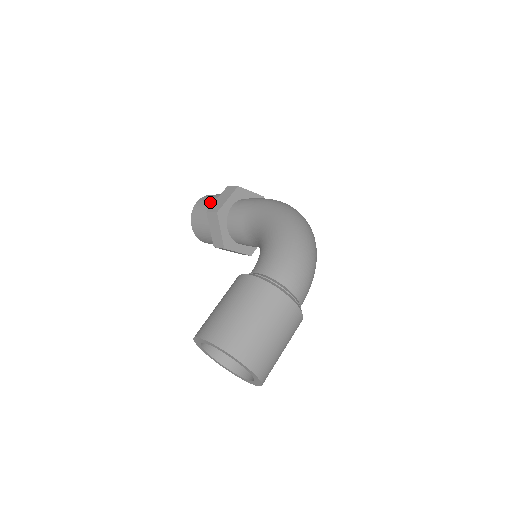
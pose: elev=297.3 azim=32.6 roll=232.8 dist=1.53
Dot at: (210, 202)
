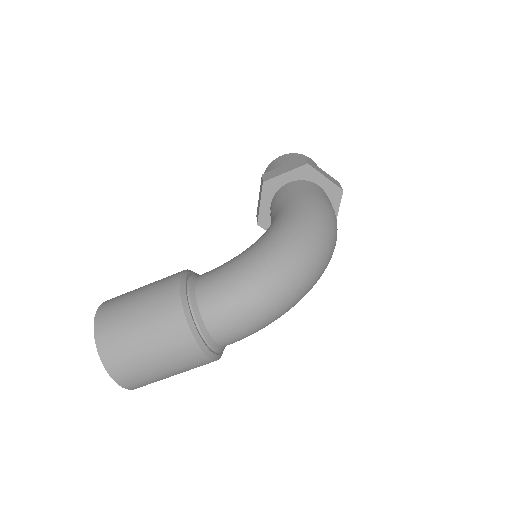
Dot at: (282, 164)
